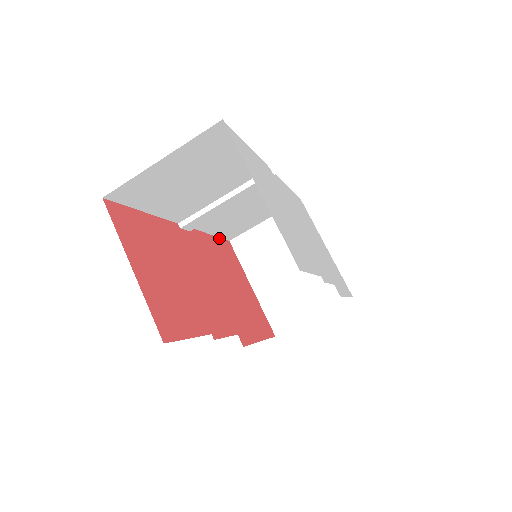
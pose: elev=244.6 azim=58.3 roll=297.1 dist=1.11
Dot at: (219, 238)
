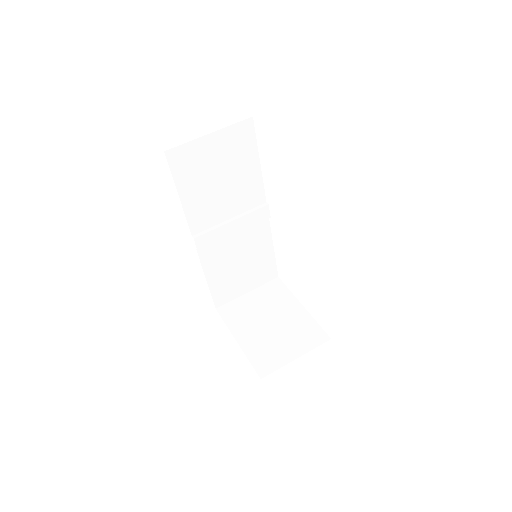
Dot at: (211, 293)
